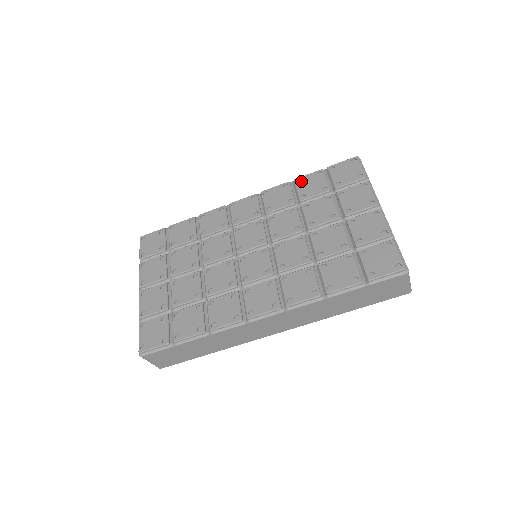
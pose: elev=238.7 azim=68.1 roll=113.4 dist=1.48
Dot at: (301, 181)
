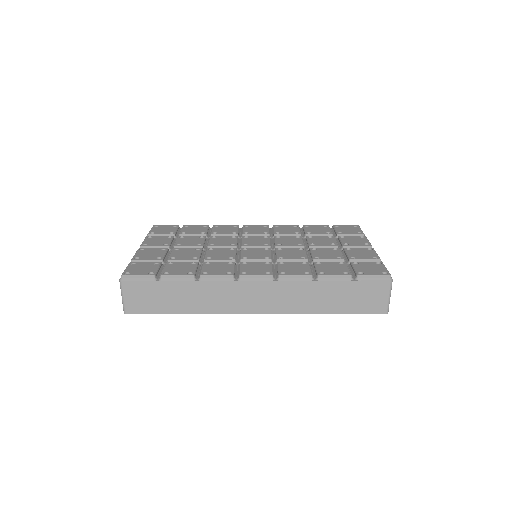
Dot at: (309, 226)
